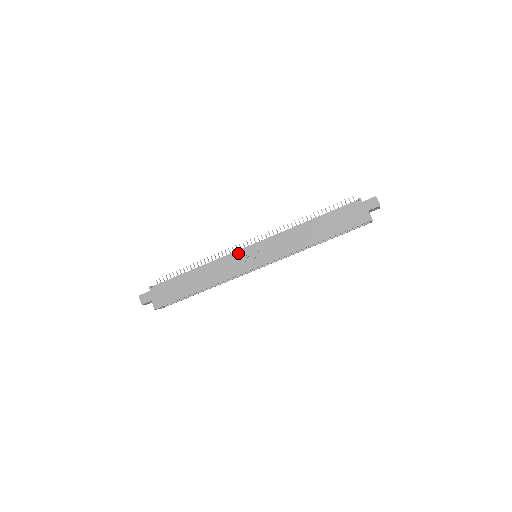
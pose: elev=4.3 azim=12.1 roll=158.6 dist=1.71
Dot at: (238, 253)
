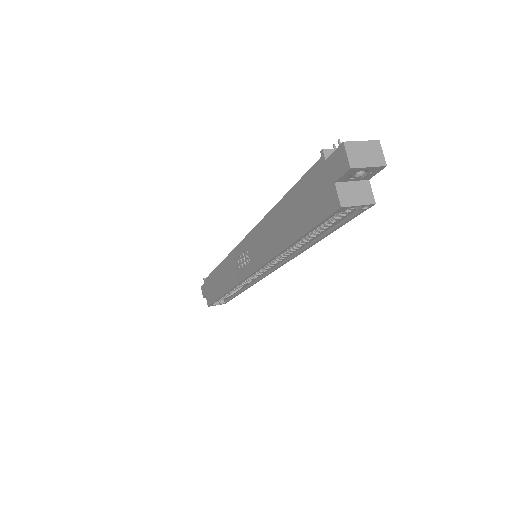
Dot at: (235, 251)
